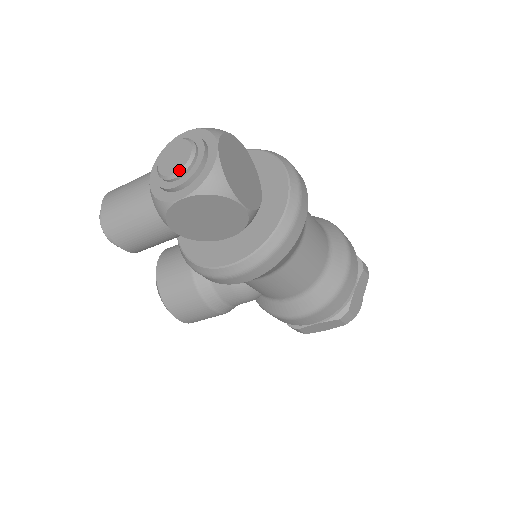
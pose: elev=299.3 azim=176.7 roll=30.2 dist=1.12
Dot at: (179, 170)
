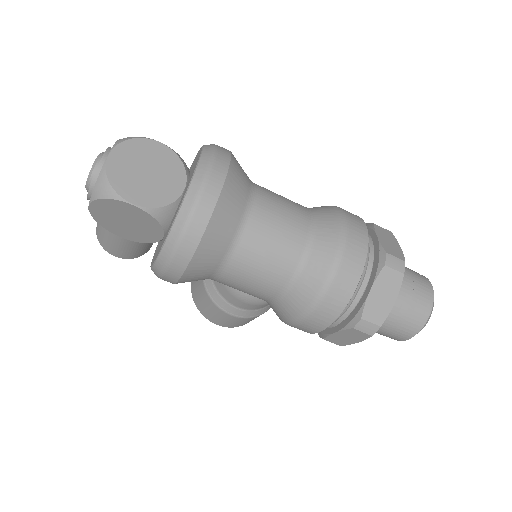
Dot at: (86, 181)
